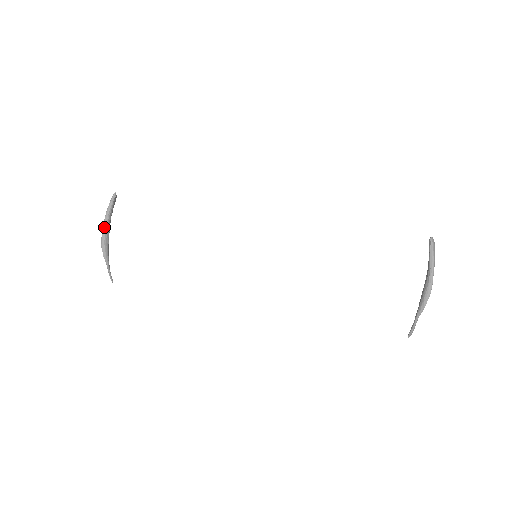
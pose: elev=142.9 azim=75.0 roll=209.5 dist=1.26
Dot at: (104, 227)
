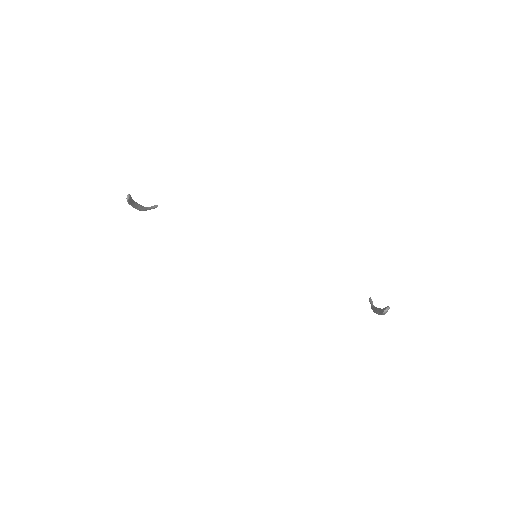
Dot at: (133, 207)
